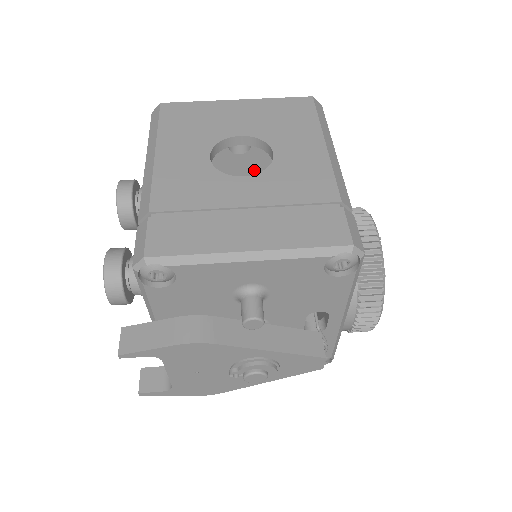
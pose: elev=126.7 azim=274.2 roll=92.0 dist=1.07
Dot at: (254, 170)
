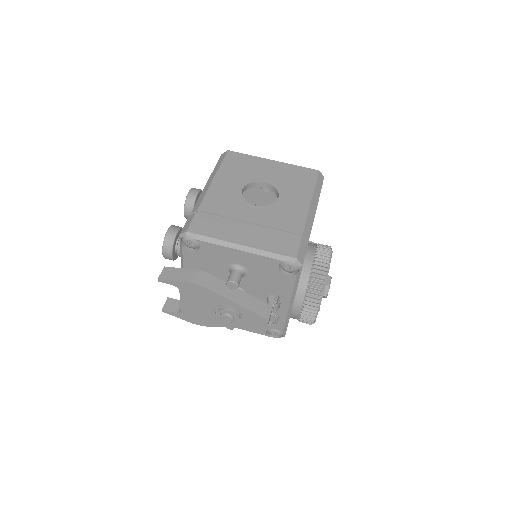
Dot at: occluded
